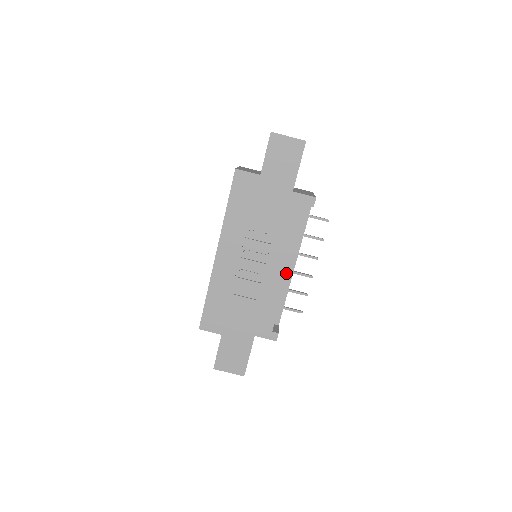
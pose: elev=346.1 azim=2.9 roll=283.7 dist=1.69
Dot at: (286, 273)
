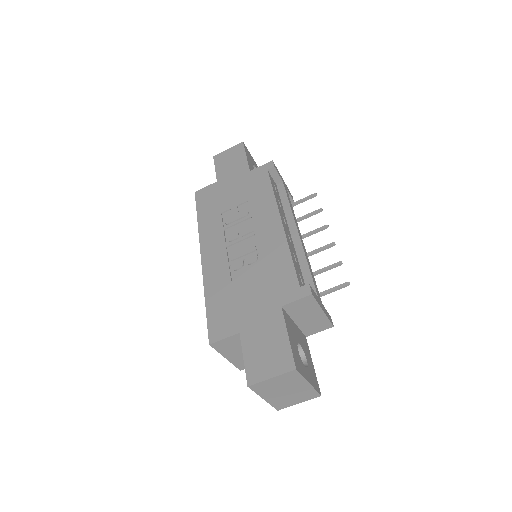
Dot at: (280, 225)
